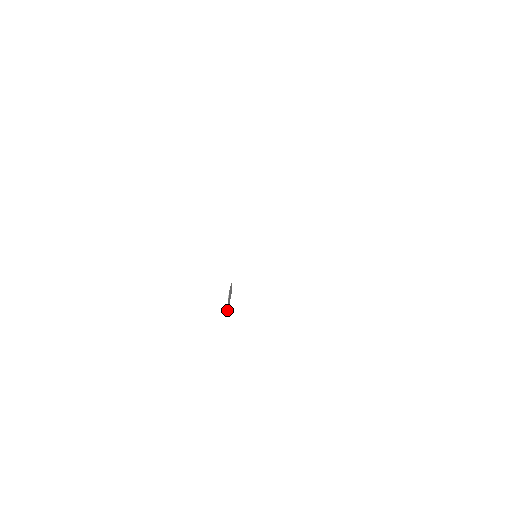
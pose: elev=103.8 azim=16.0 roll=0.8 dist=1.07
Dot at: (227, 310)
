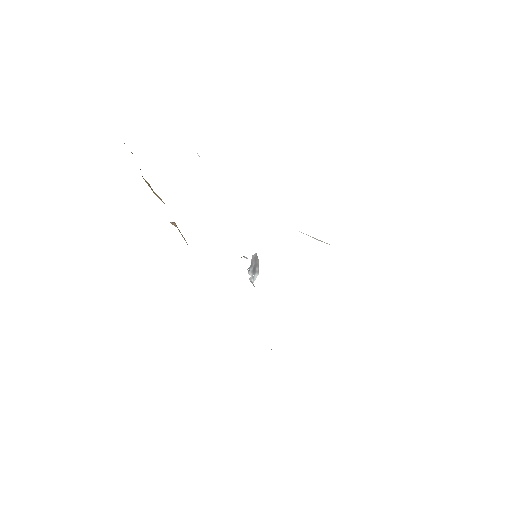
Dot at: (252, 280)
